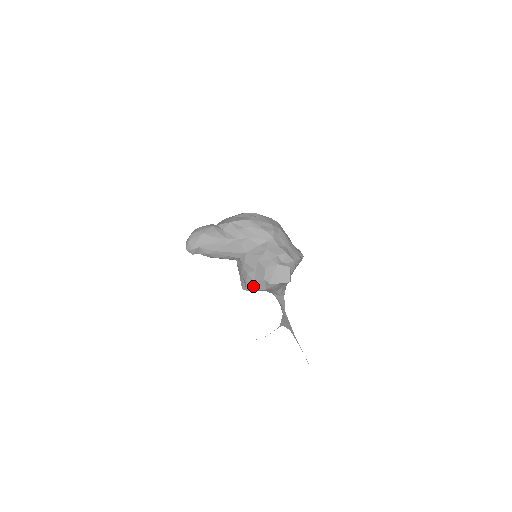
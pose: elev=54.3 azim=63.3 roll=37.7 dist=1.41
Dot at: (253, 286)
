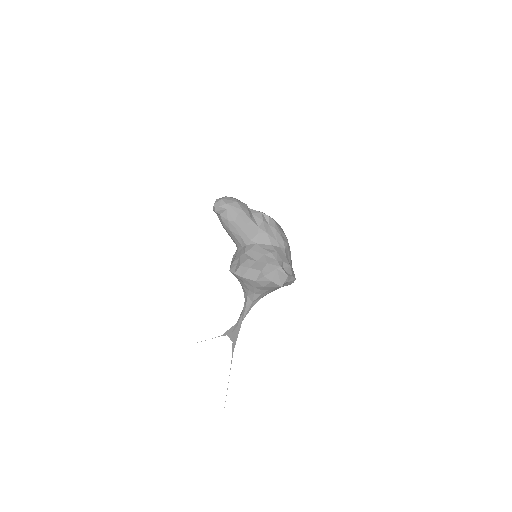
Dot at: (245, 272)
